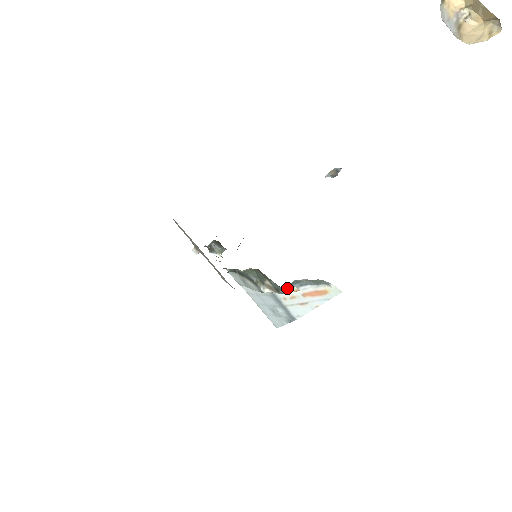
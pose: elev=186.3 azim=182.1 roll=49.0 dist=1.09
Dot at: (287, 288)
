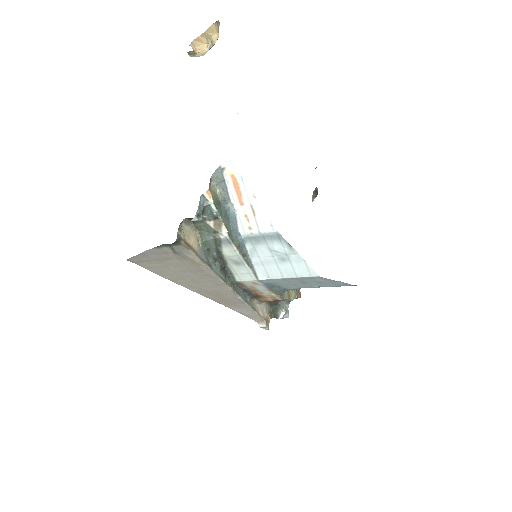
Dot at: (205, 202)
